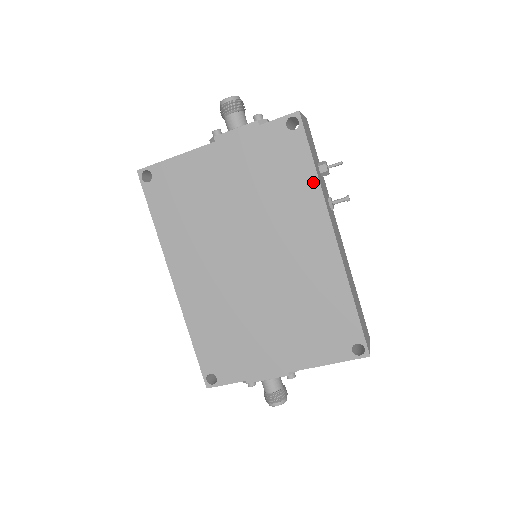
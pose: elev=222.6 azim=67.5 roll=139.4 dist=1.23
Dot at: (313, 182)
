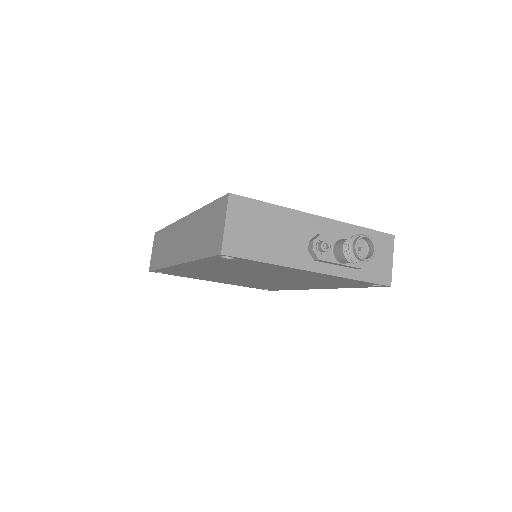
Dot at: (343, 287)
